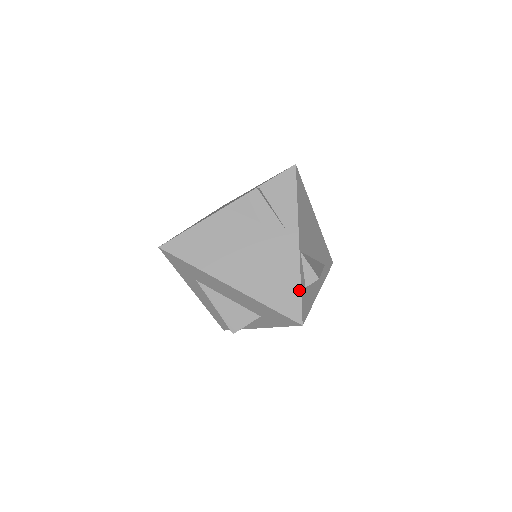
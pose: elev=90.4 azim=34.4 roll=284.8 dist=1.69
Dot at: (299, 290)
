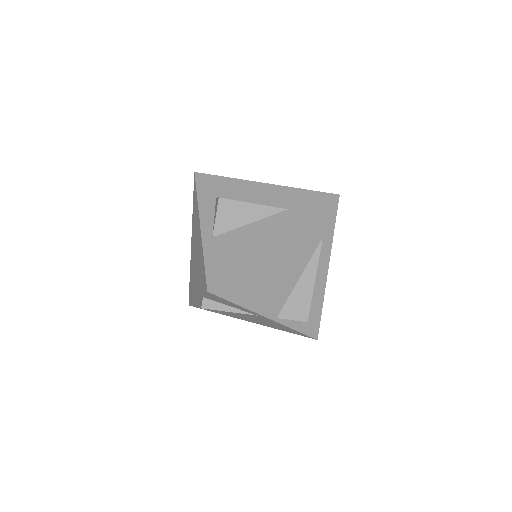
Dot at: occluded
